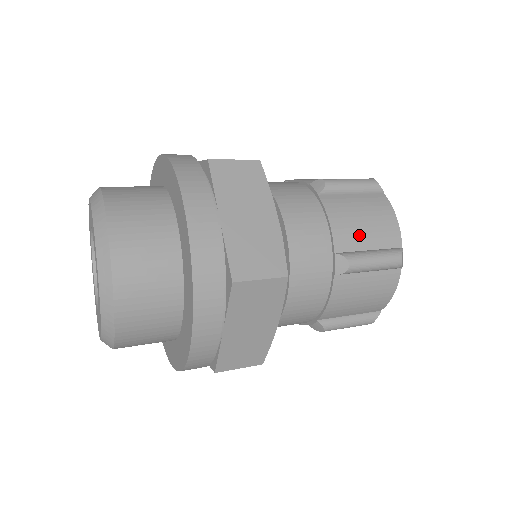
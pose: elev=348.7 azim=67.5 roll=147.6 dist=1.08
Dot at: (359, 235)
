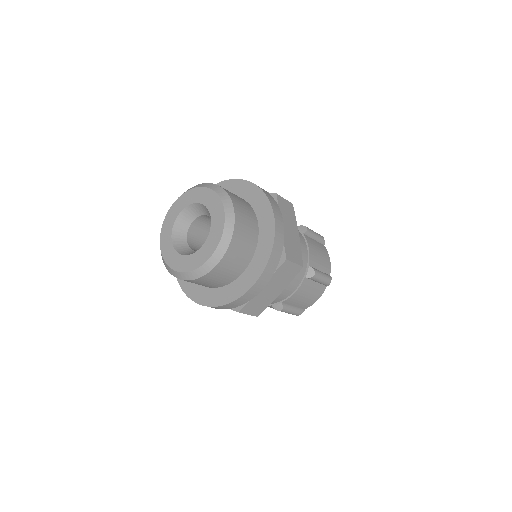
Dot at: (318, 261)
